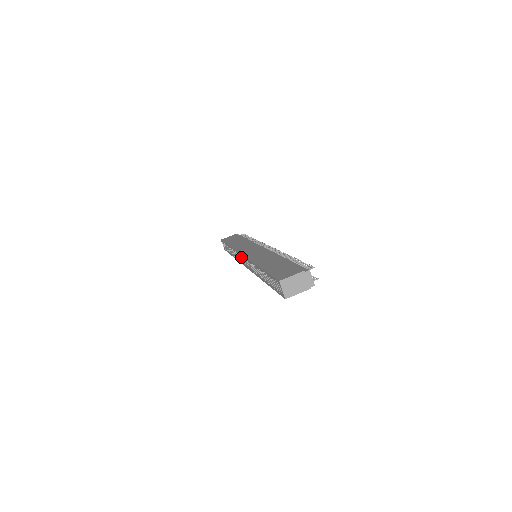
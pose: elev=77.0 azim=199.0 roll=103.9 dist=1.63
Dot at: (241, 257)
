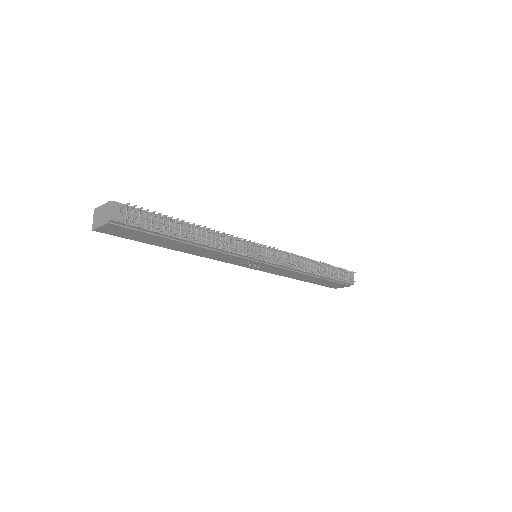
Dot at: occluded
